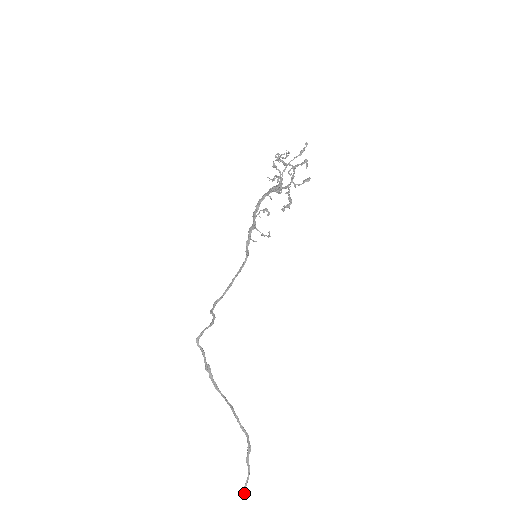
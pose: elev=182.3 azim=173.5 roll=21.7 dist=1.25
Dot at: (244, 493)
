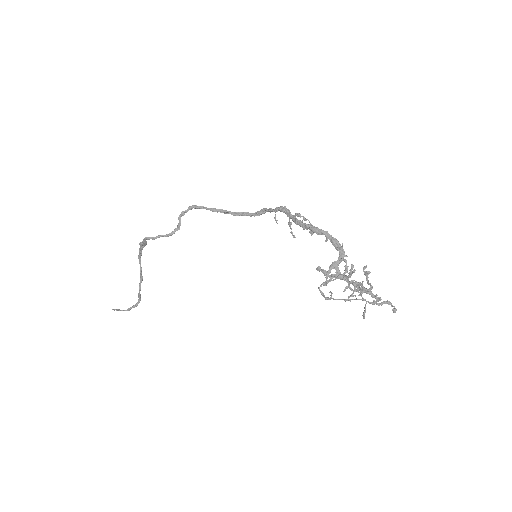
Dot at: (114, 310)
